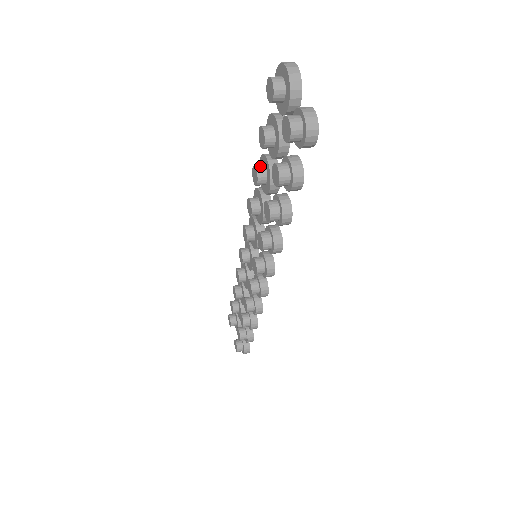
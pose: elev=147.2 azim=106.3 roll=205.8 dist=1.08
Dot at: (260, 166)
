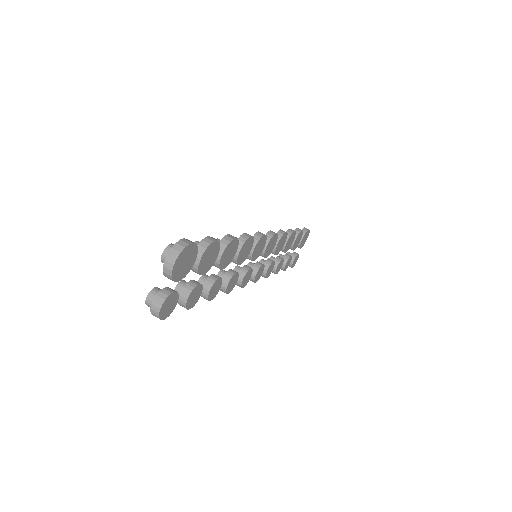
Dot at: occluded
